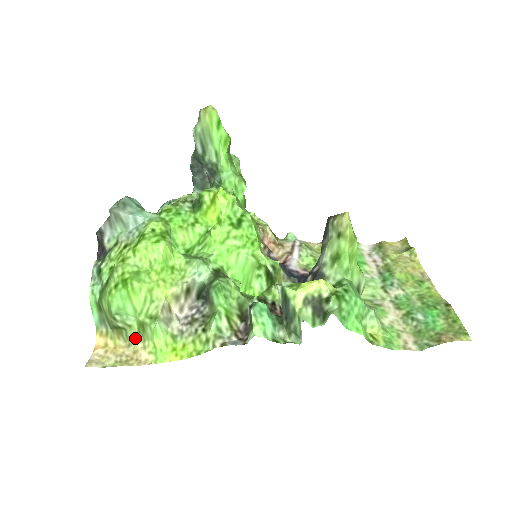
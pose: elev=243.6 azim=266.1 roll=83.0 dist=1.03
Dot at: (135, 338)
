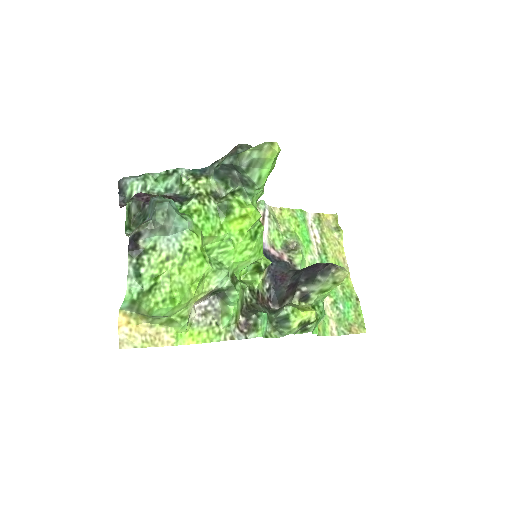
Dot at: (159, 323)
